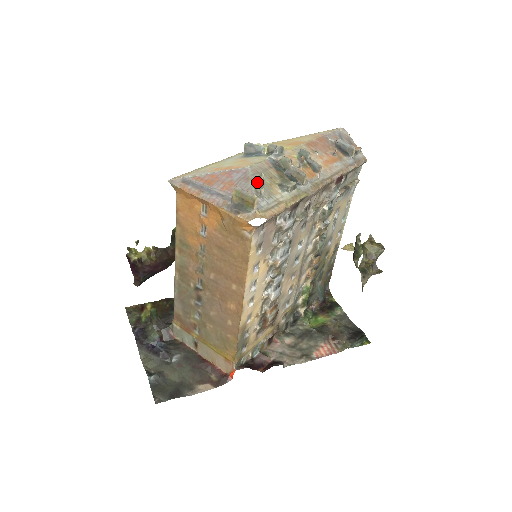
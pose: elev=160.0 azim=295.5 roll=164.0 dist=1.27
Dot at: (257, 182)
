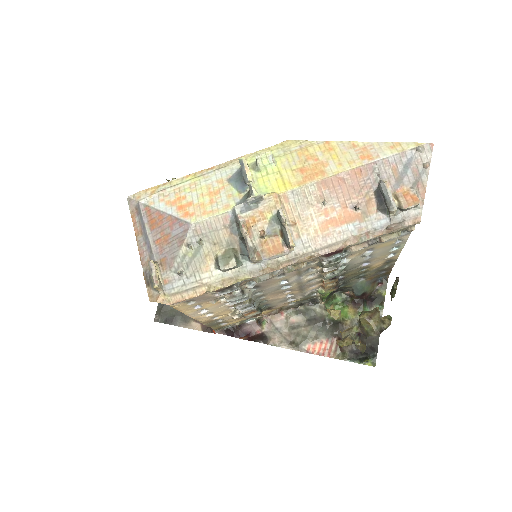
Dot at: (190, 250)
